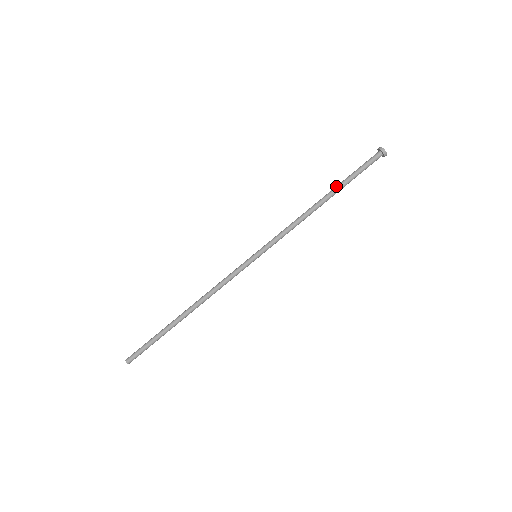
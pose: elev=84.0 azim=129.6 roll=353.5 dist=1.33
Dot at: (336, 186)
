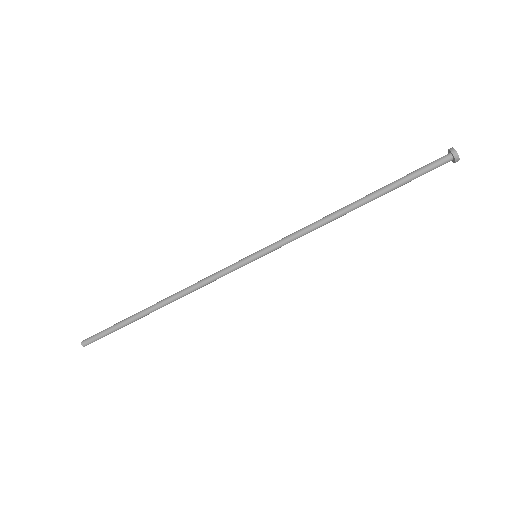
Dot at: (380, 192)
